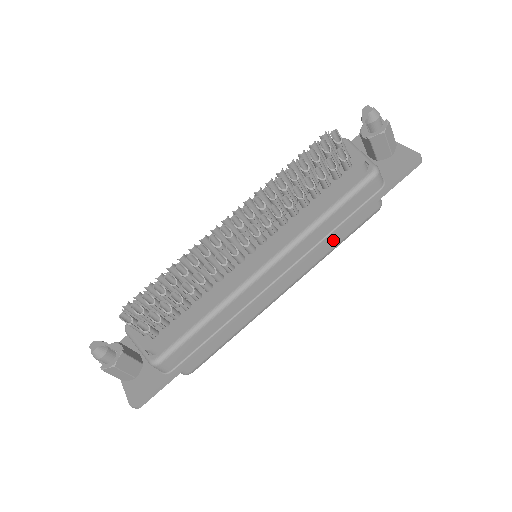
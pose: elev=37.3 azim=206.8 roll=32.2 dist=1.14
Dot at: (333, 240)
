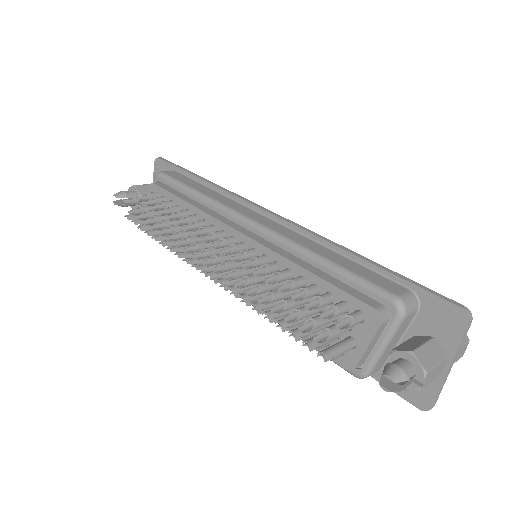
Dot at: occluded
